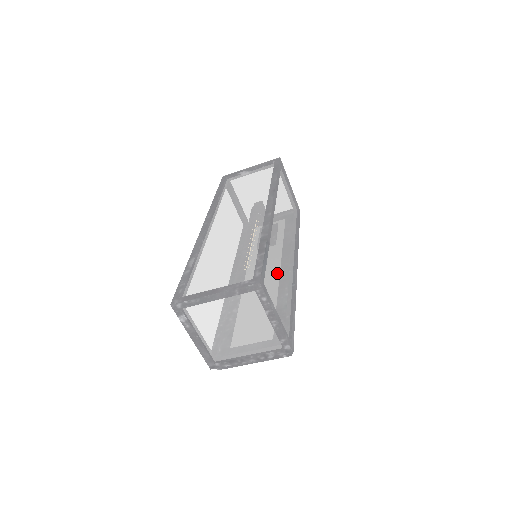
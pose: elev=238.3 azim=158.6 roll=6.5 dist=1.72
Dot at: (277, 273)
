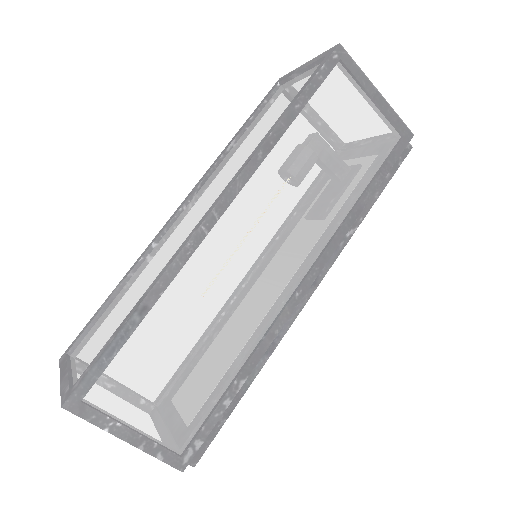
Dot at: (183, 344)
